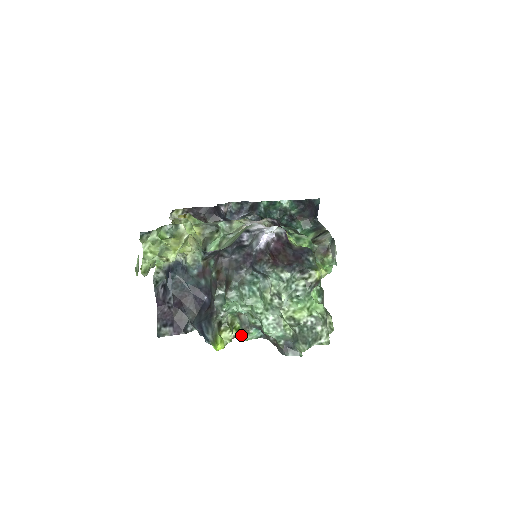
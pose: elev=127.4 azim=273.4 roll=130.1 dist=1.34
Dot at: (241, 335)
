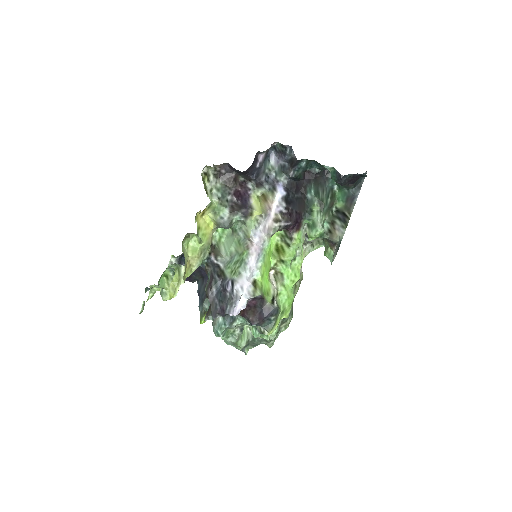
Dot at: occluded
